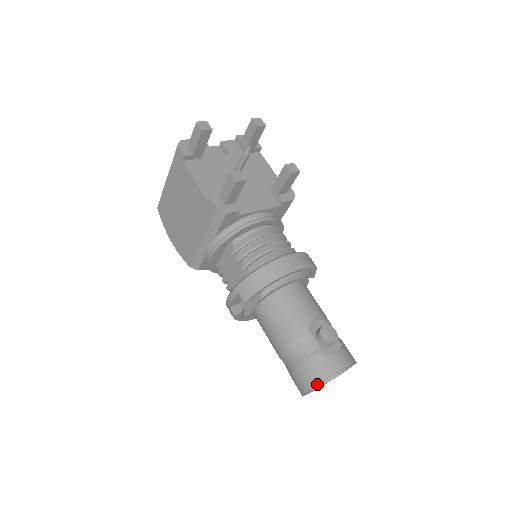
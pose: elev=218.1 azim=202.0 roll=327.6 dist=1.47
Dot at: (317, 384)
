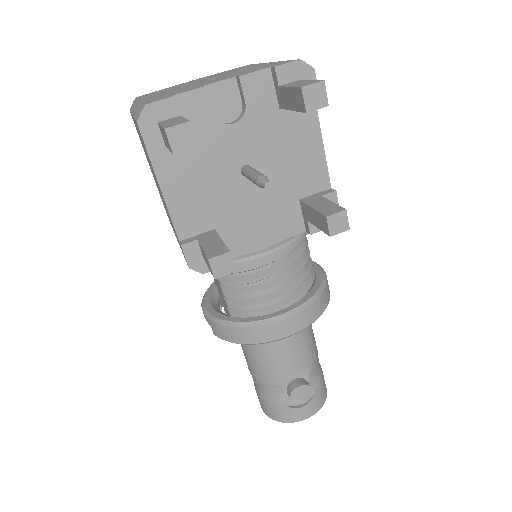
Dot at: occluded
